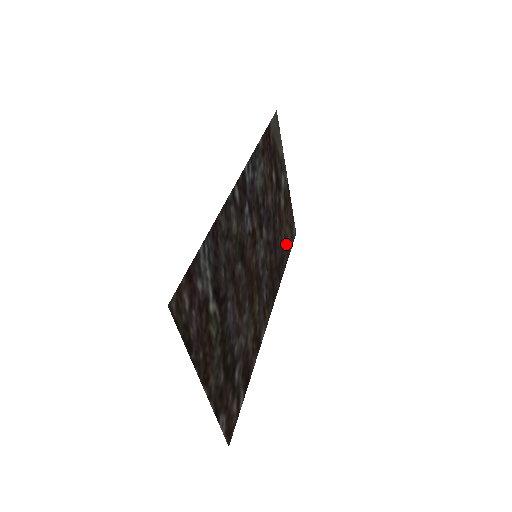
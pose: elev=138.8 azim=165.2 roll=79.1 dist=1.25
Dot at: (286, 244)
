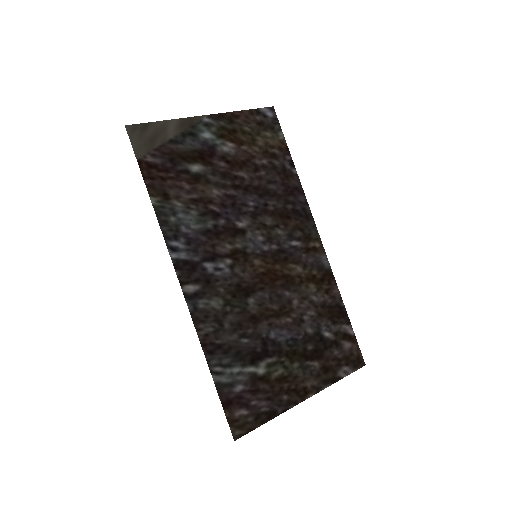
Dot at: (273, 152)
